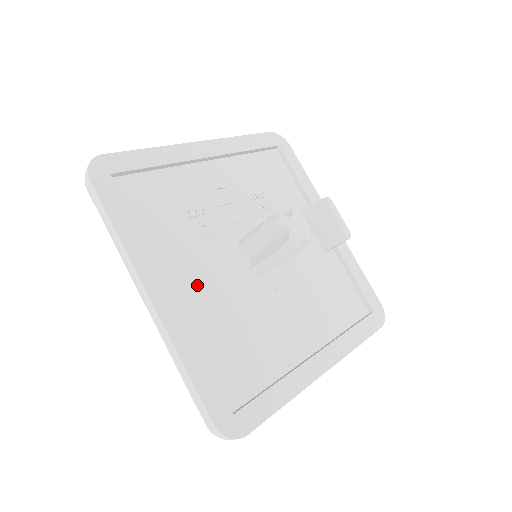
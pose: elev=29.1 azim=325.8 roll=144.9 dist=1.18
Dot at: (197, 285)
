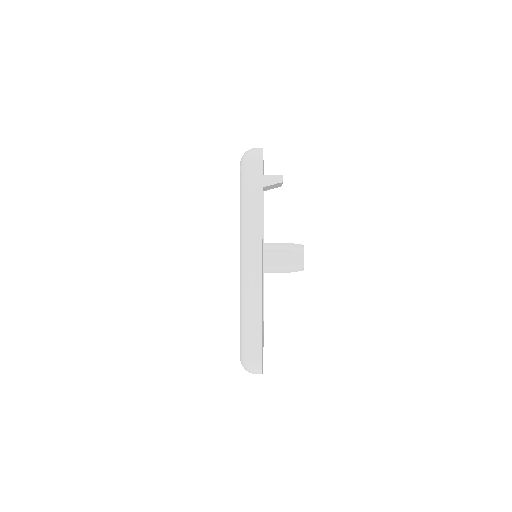
Dot at: occluded
